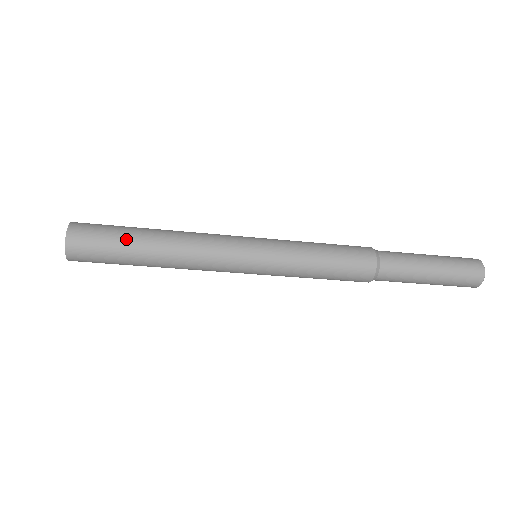
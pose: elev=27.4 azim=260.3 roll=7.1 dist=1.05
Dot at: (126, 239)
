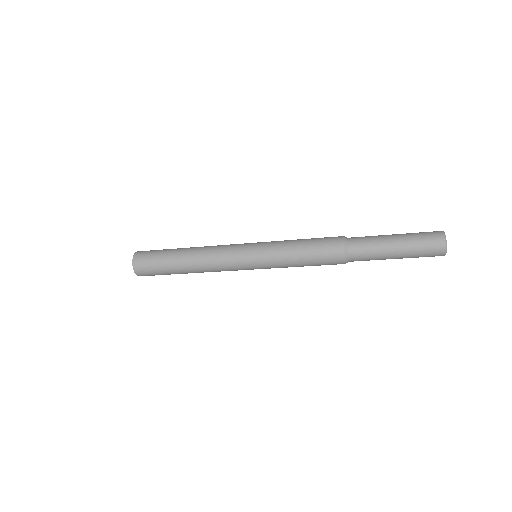
Dot at: (168, 252)
